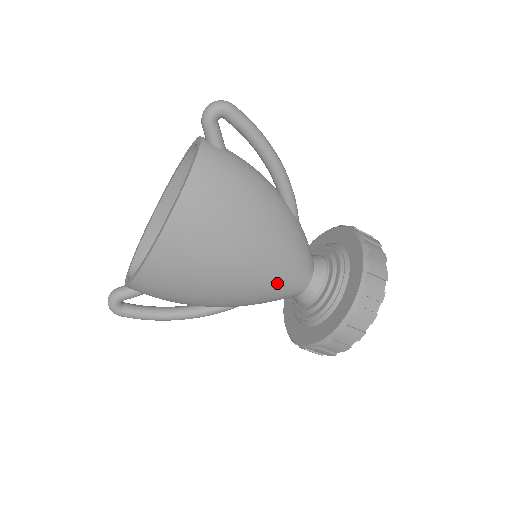
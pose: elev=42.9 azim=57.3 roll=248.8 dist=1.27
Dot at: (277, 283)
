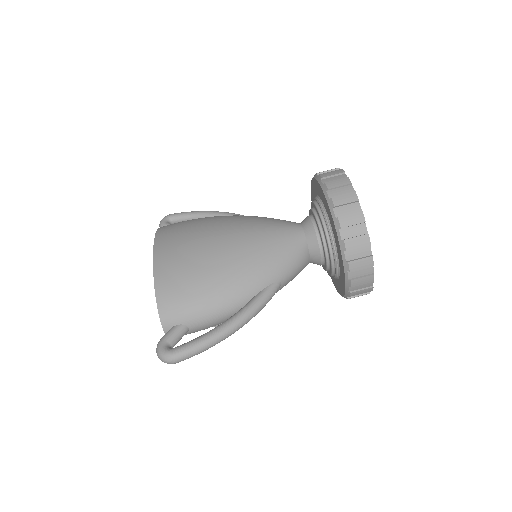
Dot at: (268, 231)
